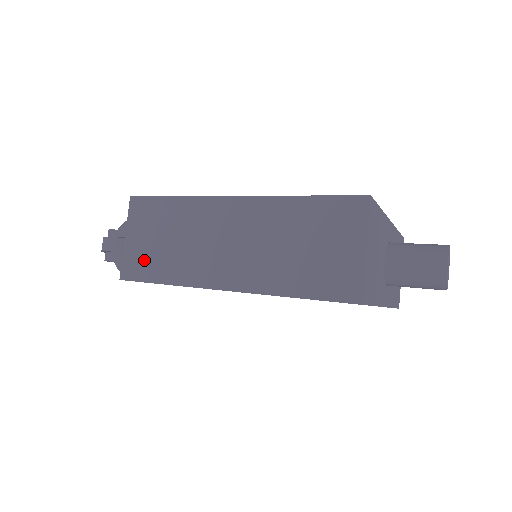
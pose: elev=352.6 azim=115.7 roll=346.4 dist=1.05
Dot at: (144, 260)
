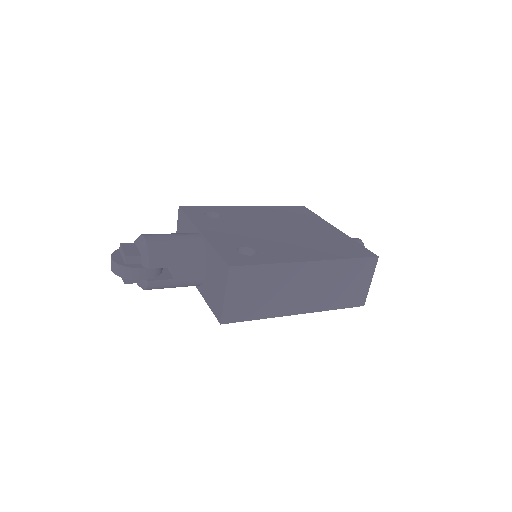
Dot at: (242, 308)
